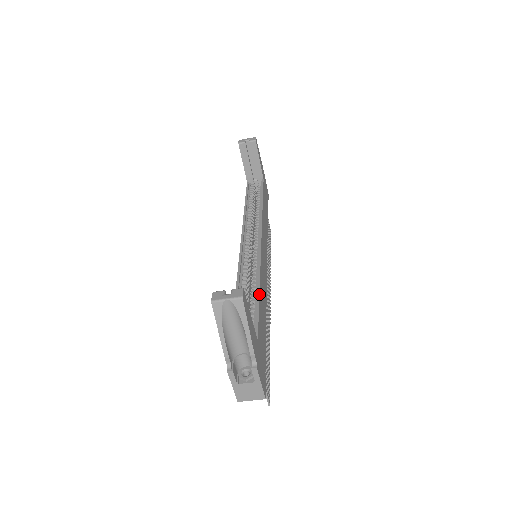
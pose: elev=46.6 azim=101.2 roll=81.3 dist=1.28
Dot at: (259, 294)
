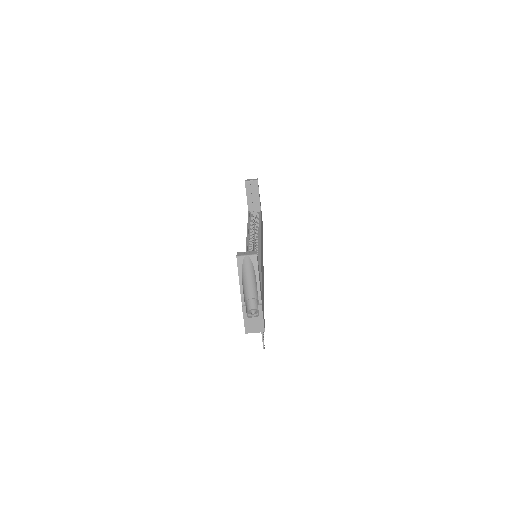
Dot at: (261, 271)
